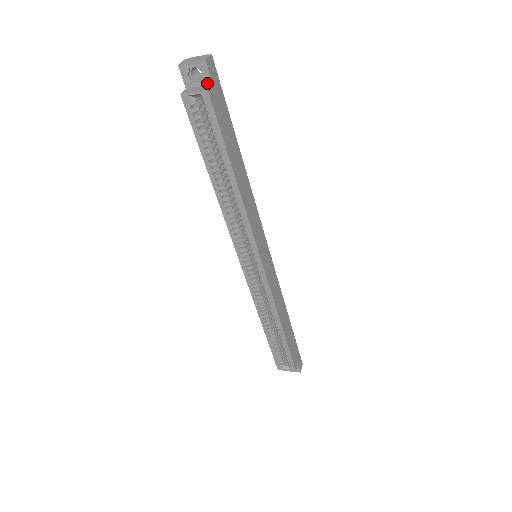
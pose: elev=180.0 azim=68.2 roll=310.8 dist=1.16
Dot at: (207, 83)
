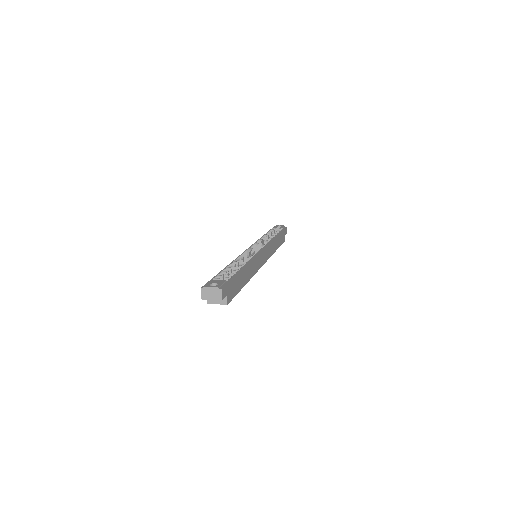
Dot at: occluded
